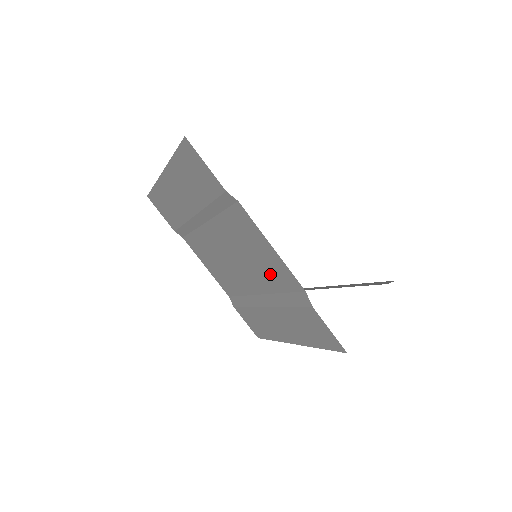
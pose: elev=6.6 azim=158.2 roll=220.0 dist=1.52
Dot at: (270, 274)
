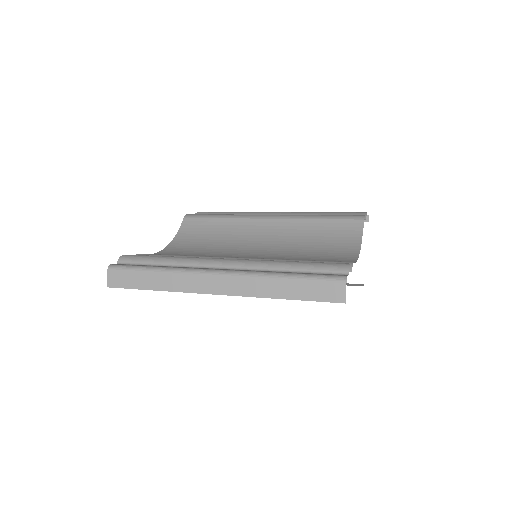
Dot at: occluded
